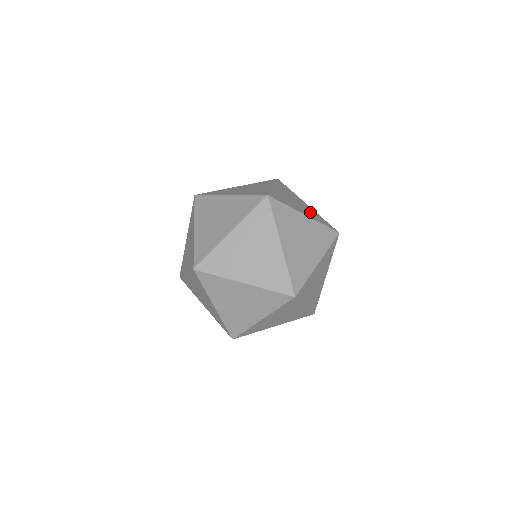
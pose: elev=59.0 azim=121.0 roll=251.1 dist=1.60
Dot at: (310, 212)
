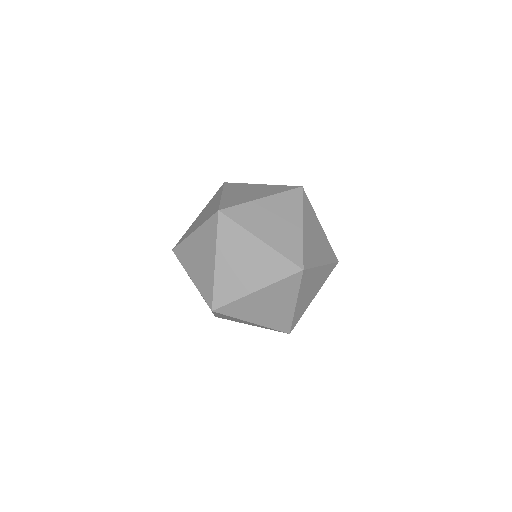
Dot at: (324, 247)
